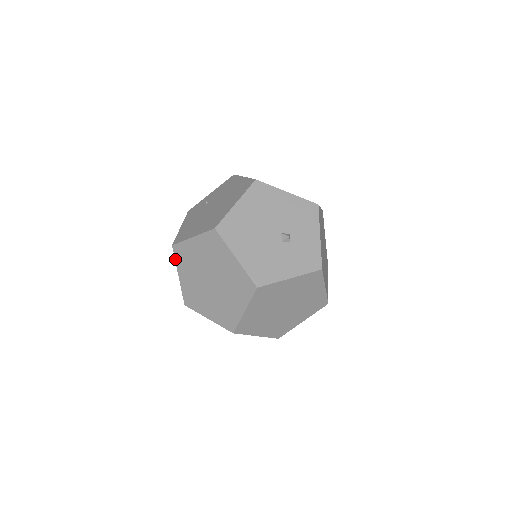
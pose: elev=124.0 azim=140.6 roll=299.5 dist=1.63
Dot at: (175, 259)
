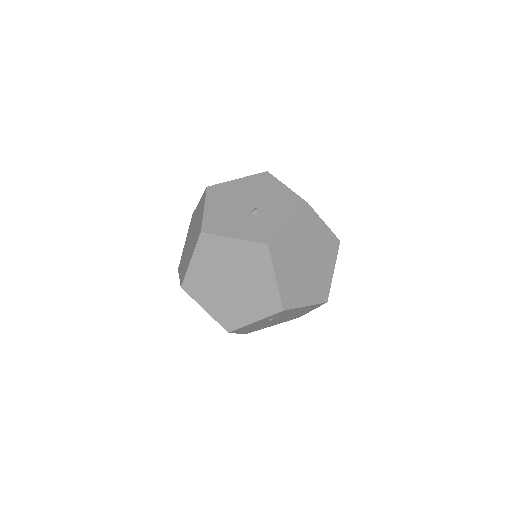
Dot at: (189, 227)
